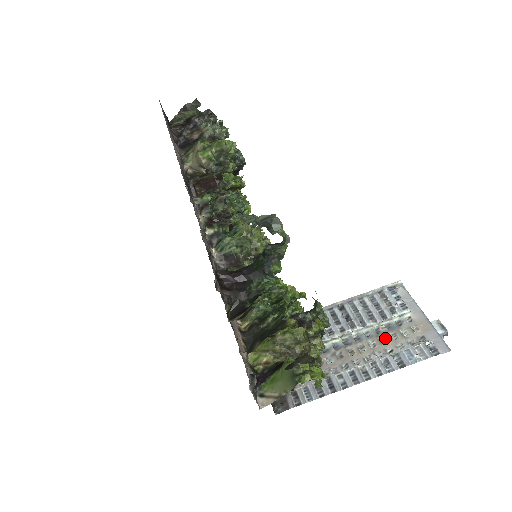
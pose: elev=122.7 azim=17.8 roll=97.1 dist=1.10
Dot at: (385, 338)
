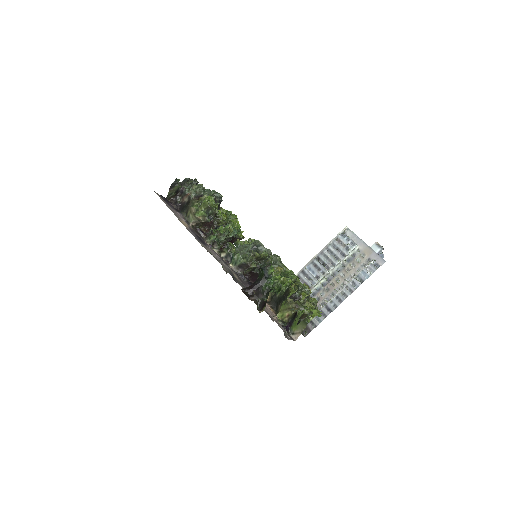
Dot at: (348, 268)
